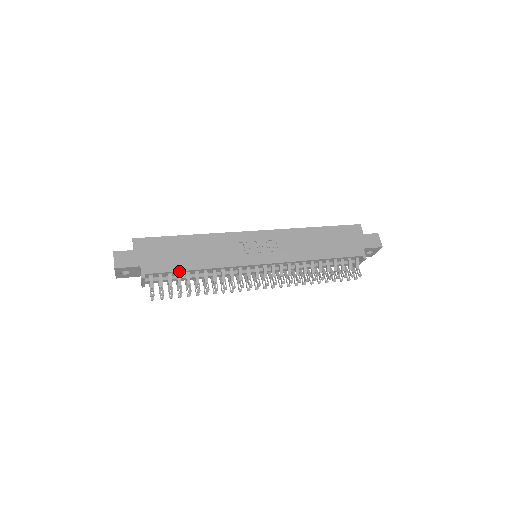
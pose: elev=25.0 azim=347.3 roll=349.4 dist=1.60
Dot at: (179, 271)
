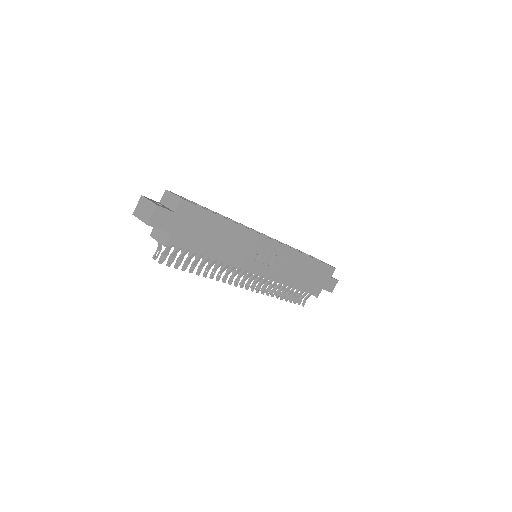
Dot at: (198, 253)
